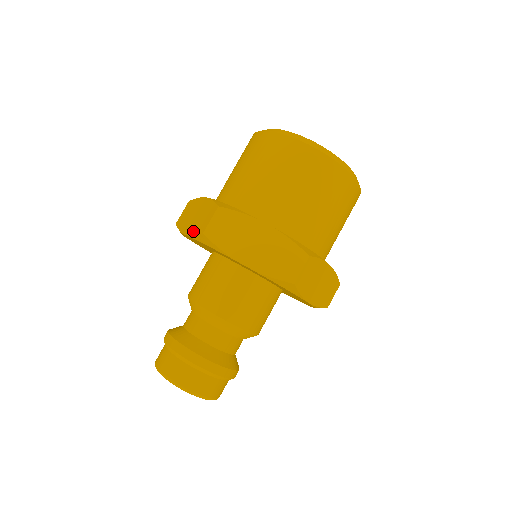
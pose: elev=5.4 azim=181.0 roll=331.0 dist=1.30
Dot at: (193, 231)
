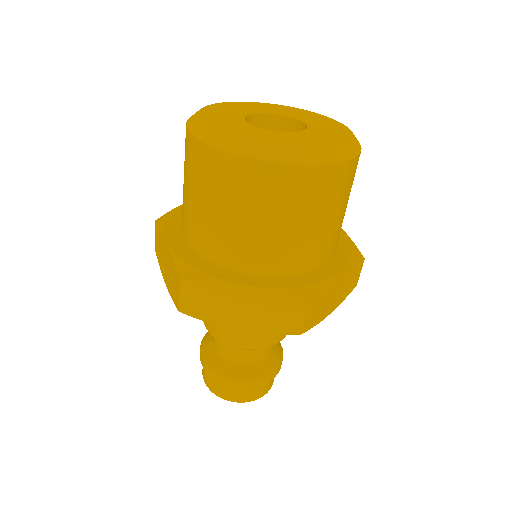
Dot at: (170, 292)
